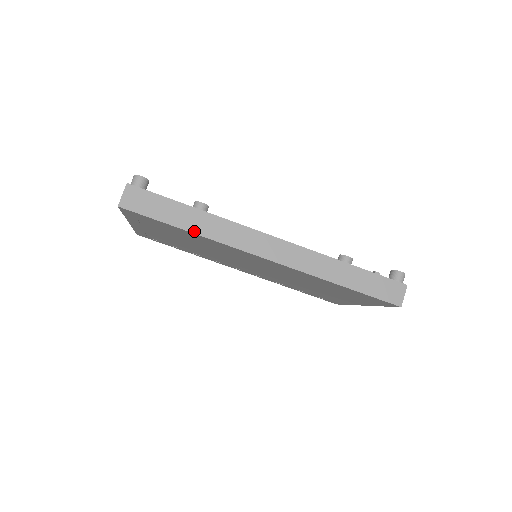
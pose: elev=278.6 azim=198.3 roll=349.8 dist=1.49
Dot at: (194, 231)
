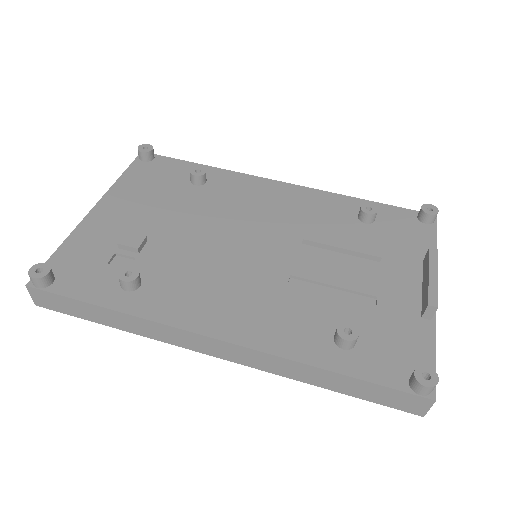
Dot at: (121, 329)
